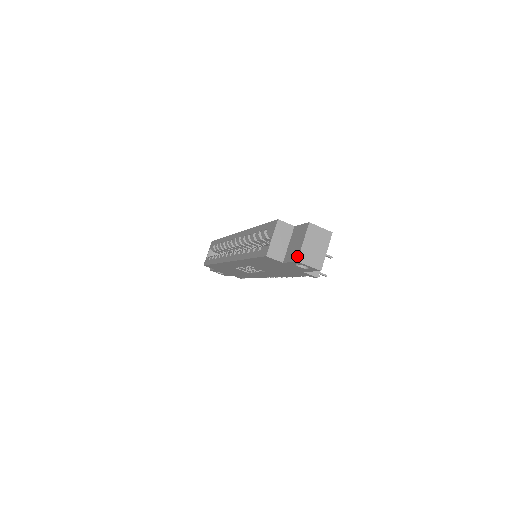
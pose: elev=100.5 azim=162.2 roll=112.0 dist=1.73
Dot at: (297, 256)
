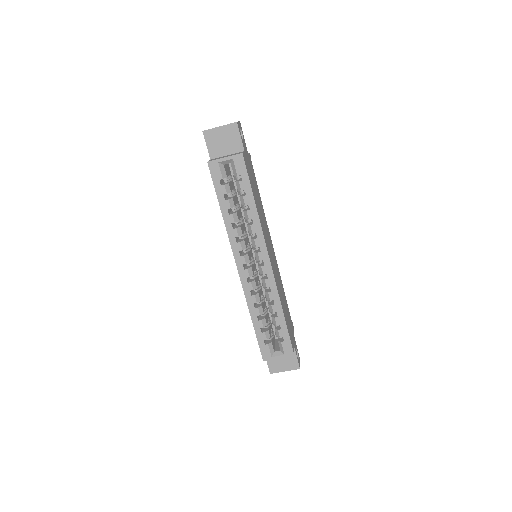
Dot at: (274, 372)
